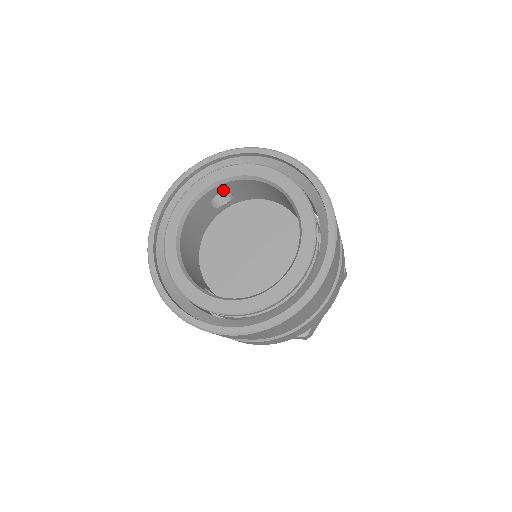
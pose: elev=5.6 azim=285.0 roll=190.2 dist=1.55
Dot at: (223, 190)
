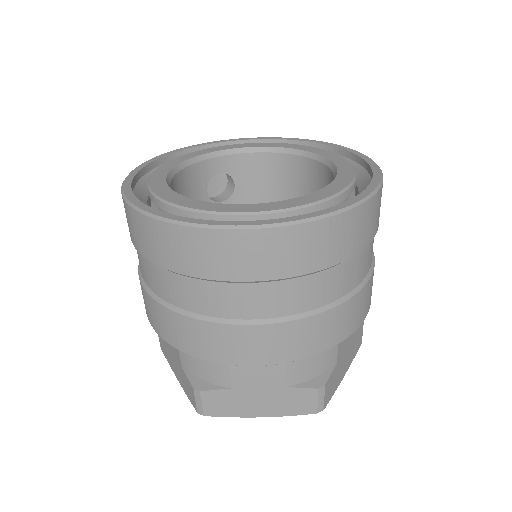
Dot at: (227, 169)
